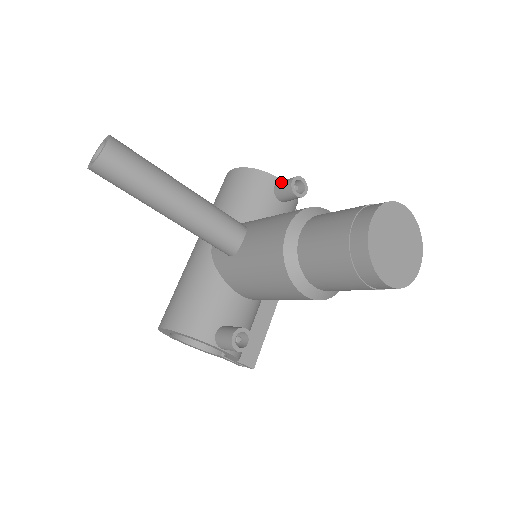
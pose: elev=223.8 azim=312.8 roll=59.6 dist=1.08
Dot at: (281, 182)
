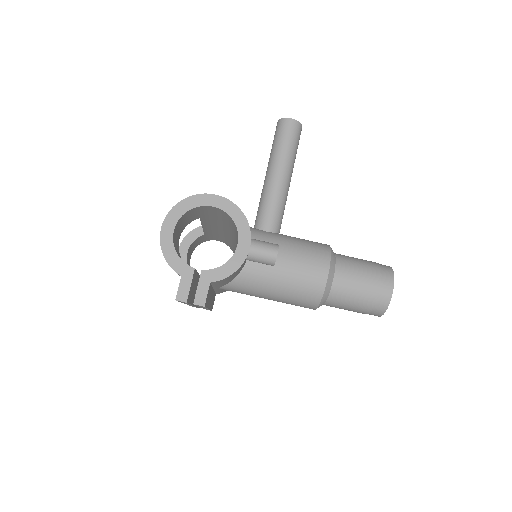
Dot at: occluded
